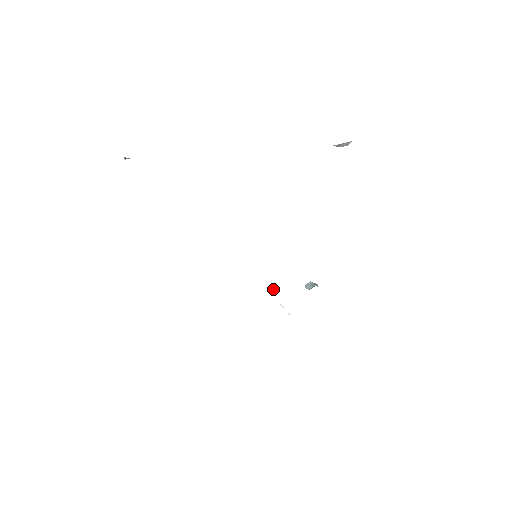
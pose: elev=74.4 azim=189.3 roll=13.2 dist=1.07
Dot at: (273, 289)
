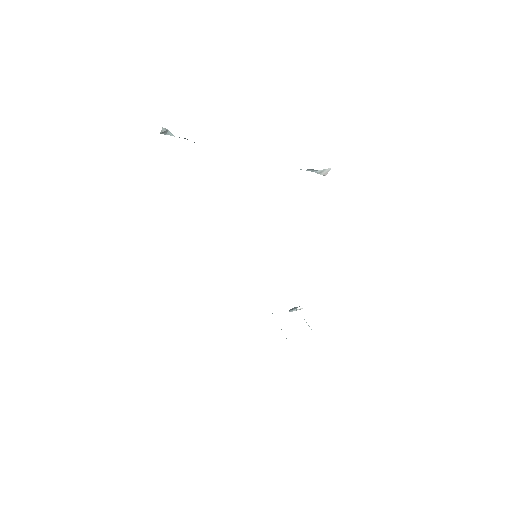
Dot at: occluded
